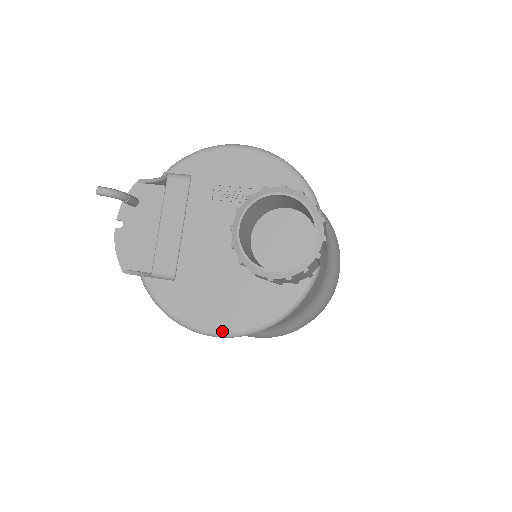
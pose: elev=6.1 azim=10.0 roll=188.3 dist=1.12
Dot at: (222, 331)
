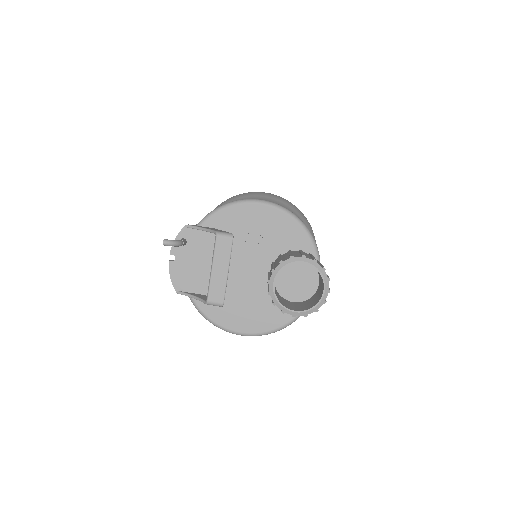
Dot at: (249, 333)
